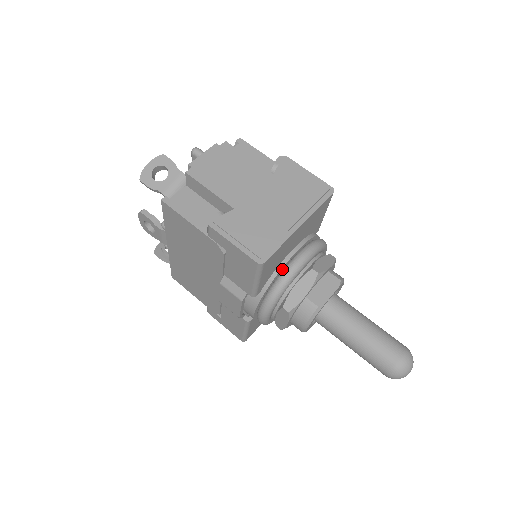
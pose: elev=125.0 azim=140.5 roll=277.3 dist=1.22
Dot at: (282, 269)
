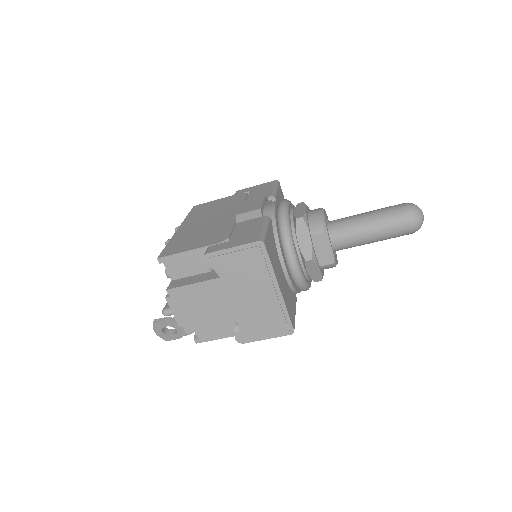
Dot at: (292, 281)
